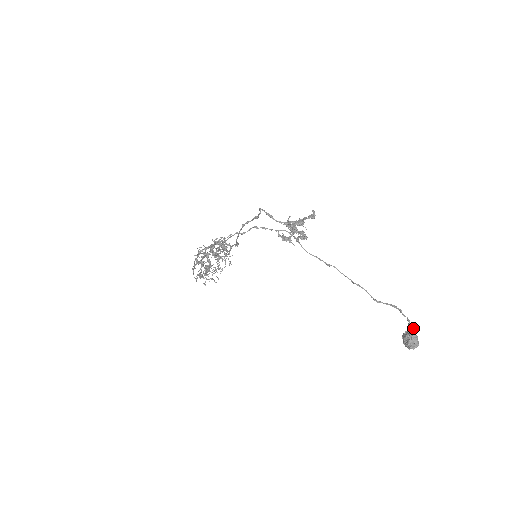
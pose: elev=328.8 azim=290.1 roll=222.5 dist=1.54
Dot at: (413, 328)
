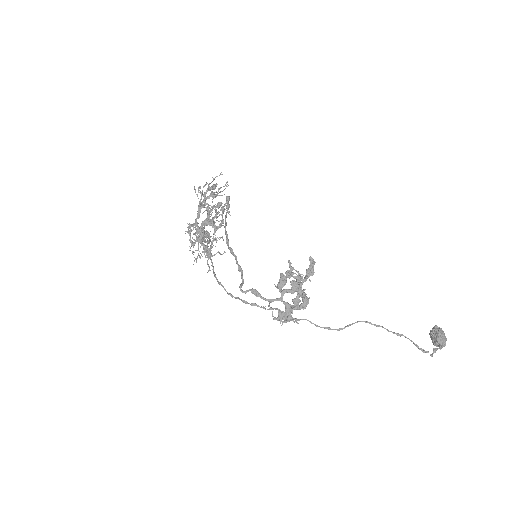
Dot at: occluded
